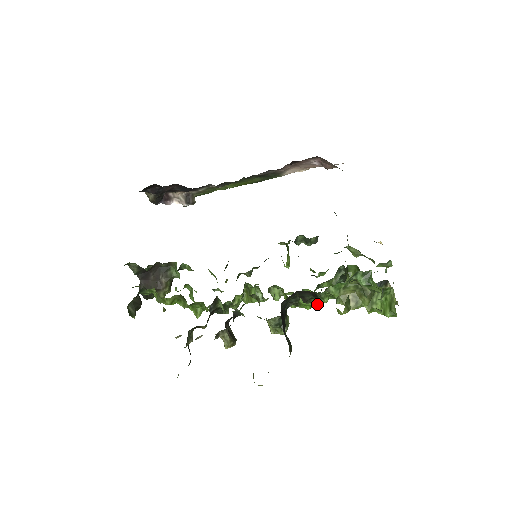
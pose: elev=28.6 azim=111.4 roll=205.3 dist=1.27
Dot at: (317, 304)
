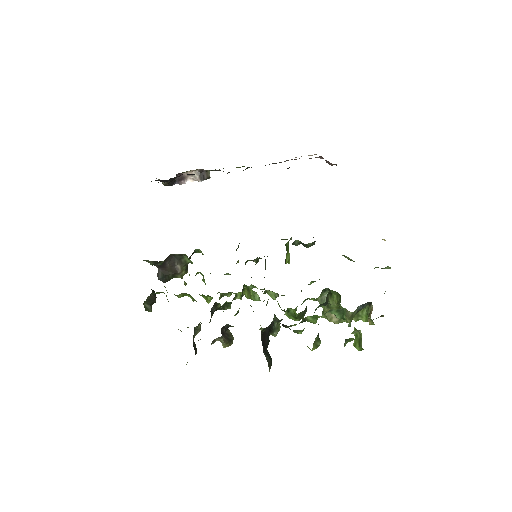
Dot at: (303, 317)
